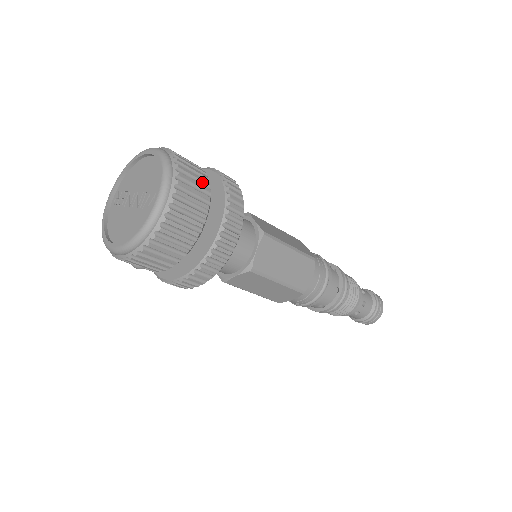
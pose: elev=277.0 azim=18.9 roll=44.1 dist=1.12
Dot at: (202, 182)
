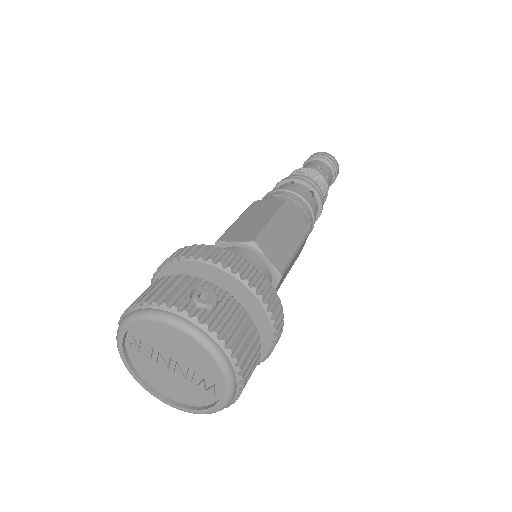
Dot at: (252, 337)
